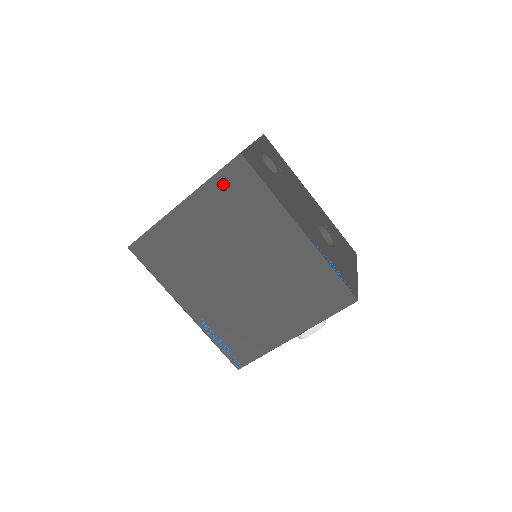
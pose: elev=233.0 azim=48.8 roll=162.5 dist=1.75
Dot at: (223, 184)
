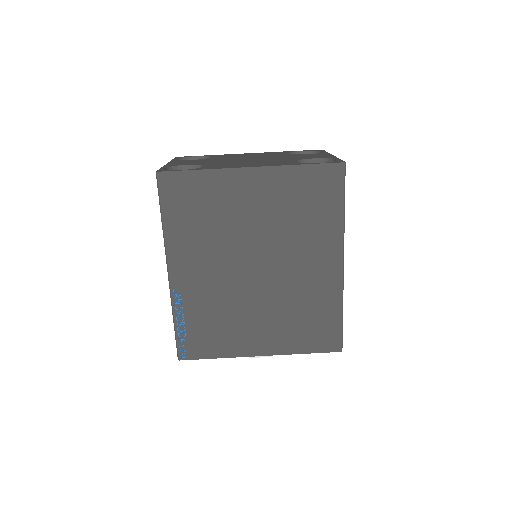
Dot at: (308, 178)
